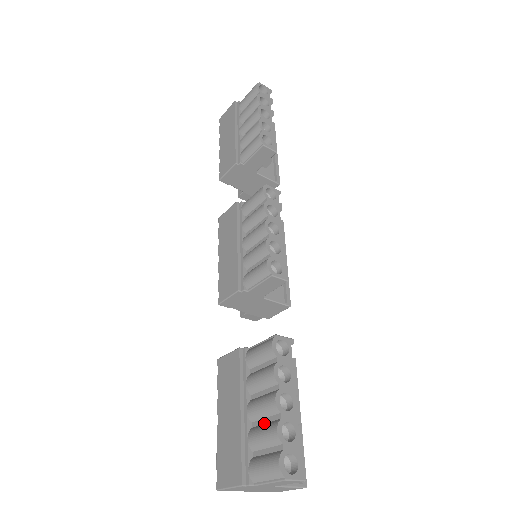
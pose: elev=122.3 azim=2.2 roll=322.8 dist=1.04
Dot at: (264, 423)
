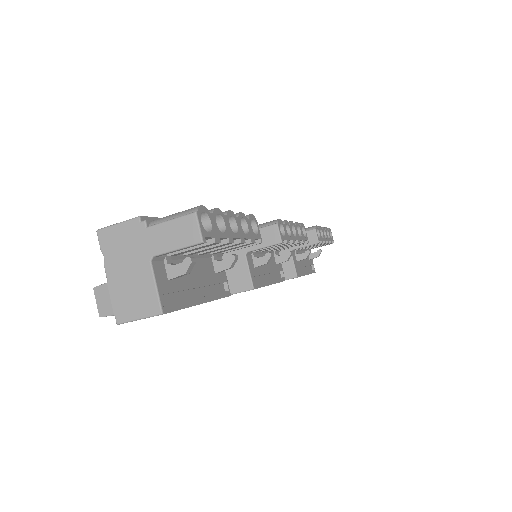
Dot at: occluded
